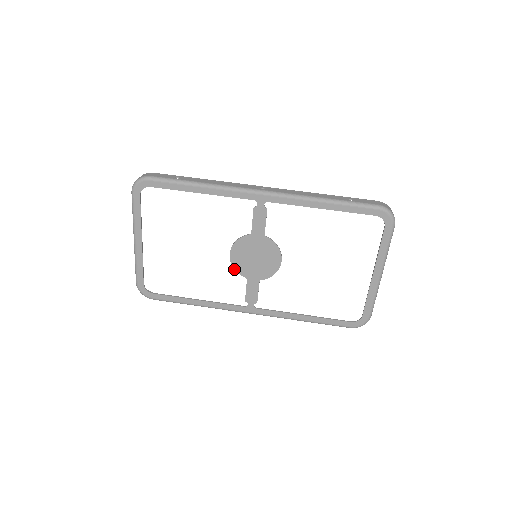
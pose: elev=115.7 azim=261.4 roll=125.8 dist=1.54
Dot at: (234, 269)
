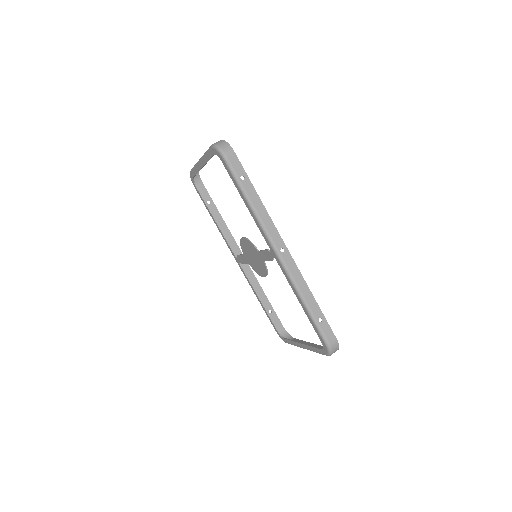
Dot at: (240, 243)
